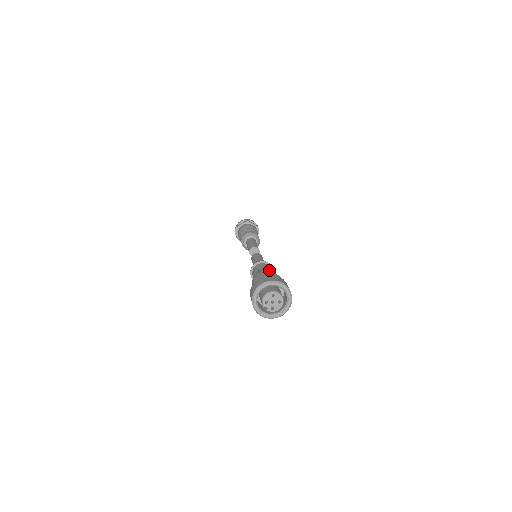
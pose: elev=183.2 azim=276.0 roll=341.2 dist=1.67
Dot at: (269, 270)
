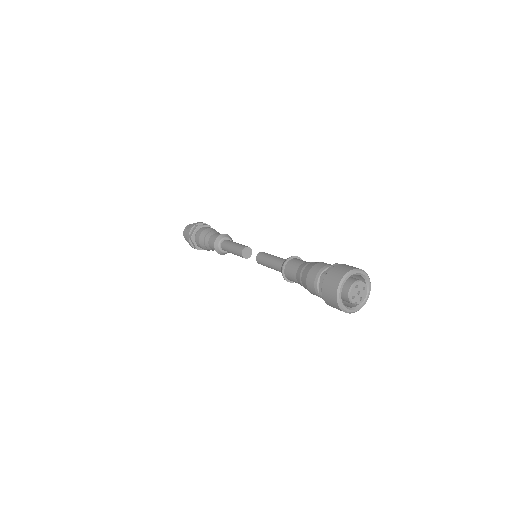
Dot at: (316, 263)
